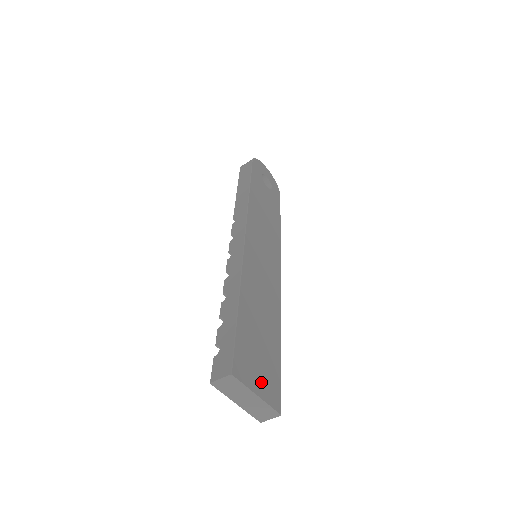
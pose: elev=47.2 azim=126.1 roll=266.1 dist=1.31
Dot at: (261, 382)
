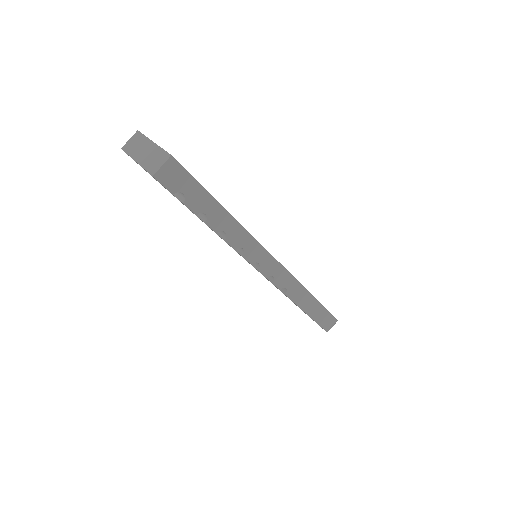
Dot at: occluded
